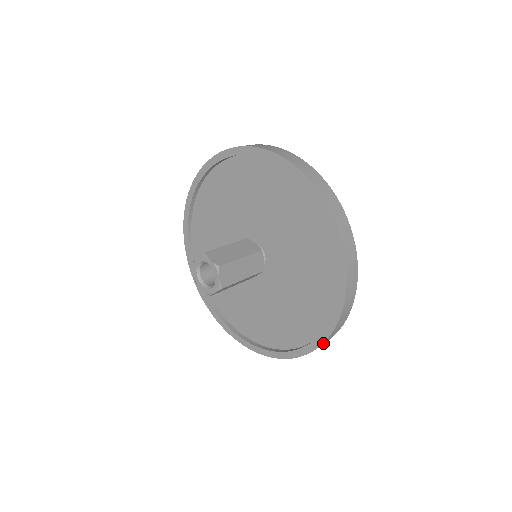
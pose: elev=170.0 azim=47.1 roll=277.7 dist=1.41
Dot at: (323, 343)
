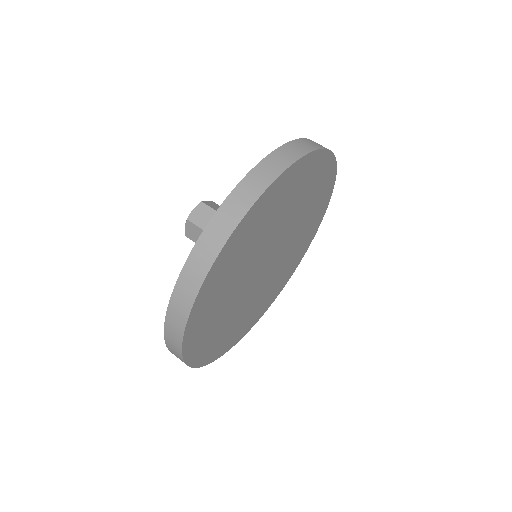
Dot at: (173, 300)
